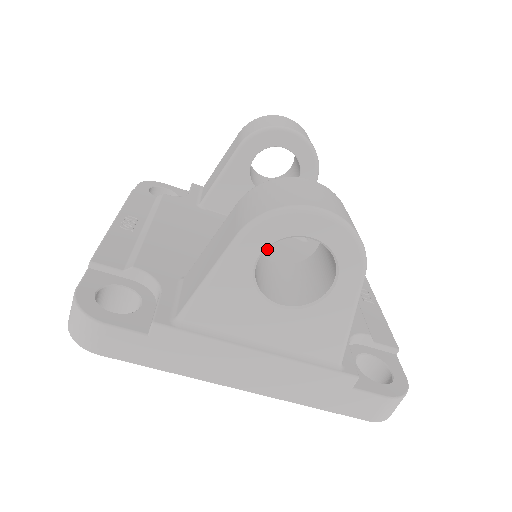
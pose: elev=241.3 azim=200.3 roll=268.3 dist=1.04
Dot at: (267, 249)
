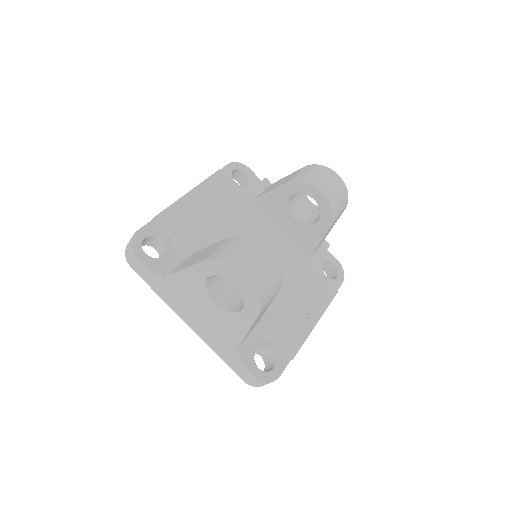
Dot at: occluded
